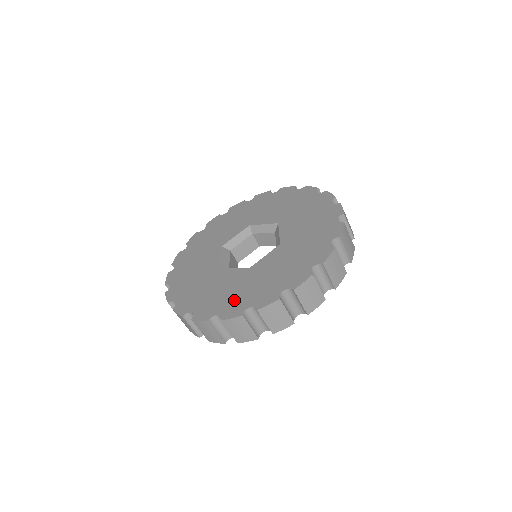
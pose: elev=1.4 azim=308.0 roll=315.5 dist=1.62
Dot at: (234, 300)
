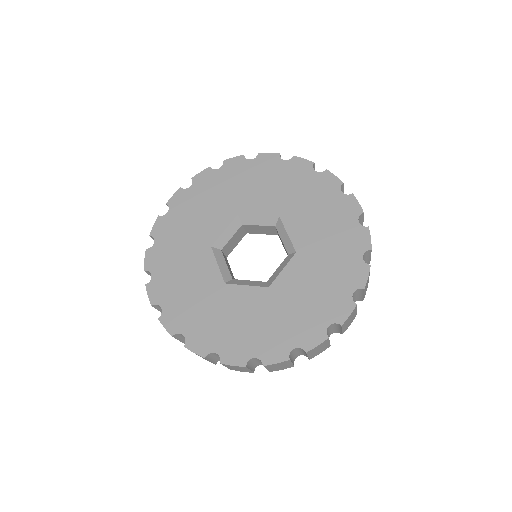
Dot at: (269, 337)
